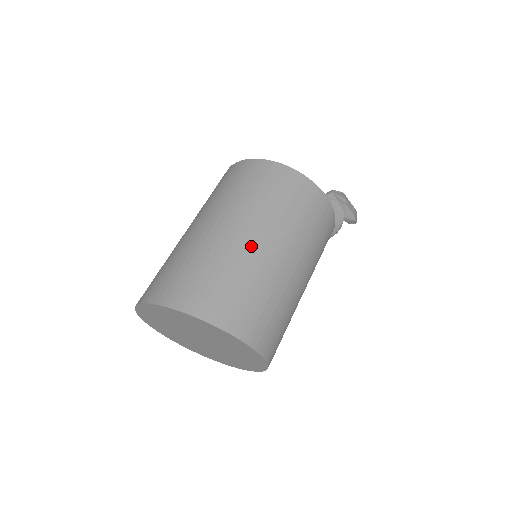
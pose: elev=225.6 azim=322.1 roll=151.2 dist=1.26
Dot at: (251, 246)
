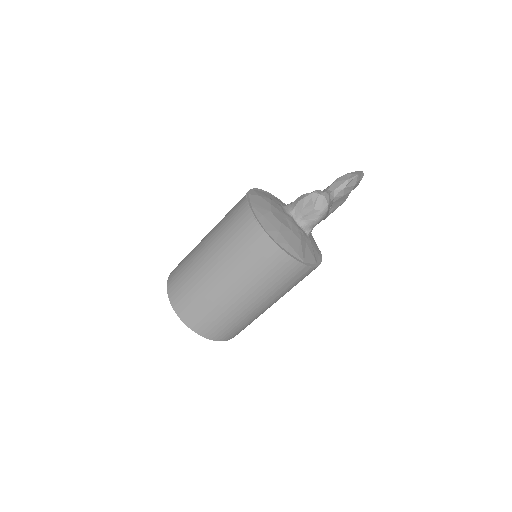
Dot at: (249, 308)
